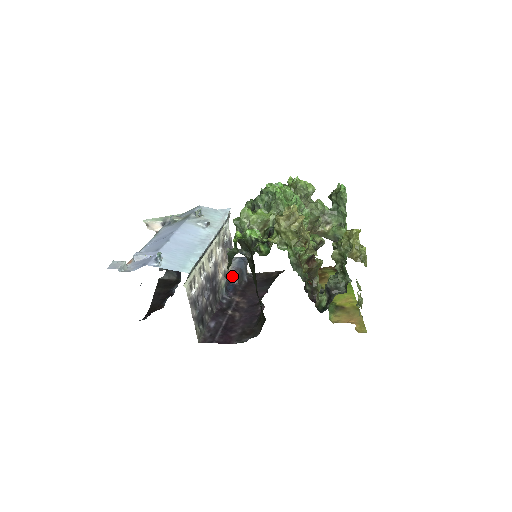
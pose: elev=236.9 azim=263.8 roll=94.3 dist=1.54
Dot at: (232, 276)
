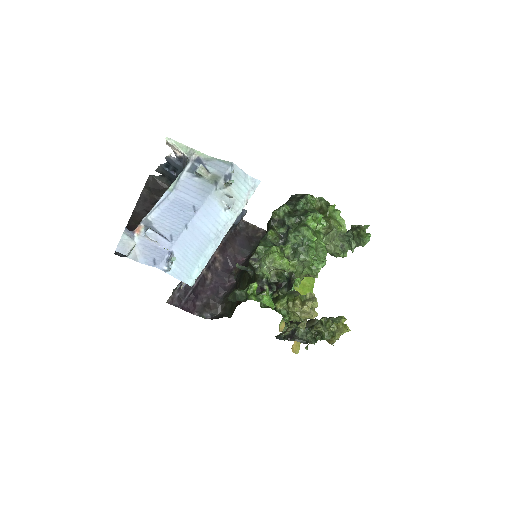
Dot at: occluded
